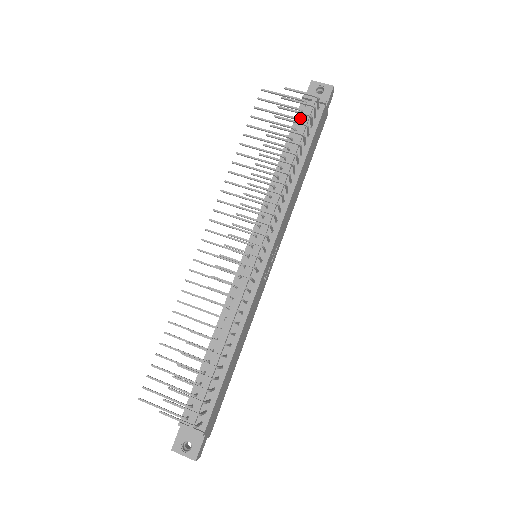
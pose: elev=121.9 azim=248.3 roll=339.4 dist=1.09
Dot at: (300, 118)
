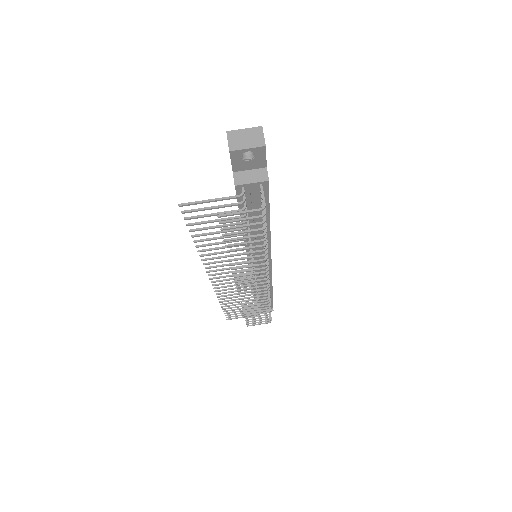
Dot at: (243, 198)
